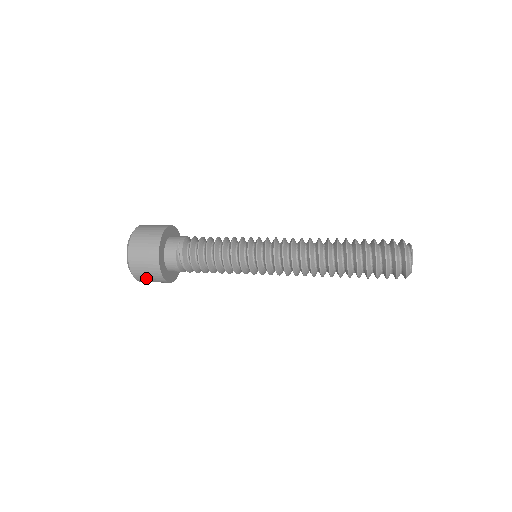
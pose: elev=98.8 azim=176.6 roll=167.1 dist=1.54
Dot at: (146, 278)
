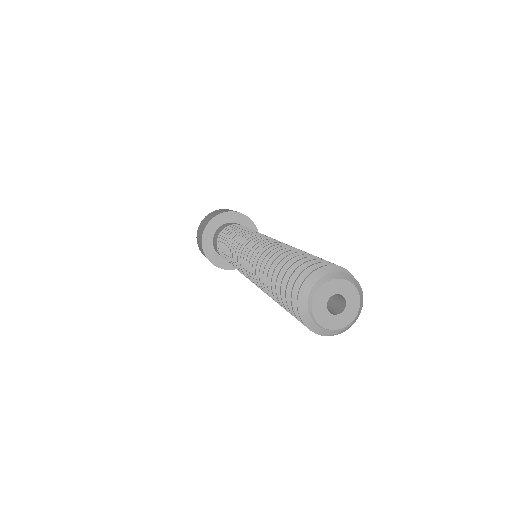
Dot at: occluded
